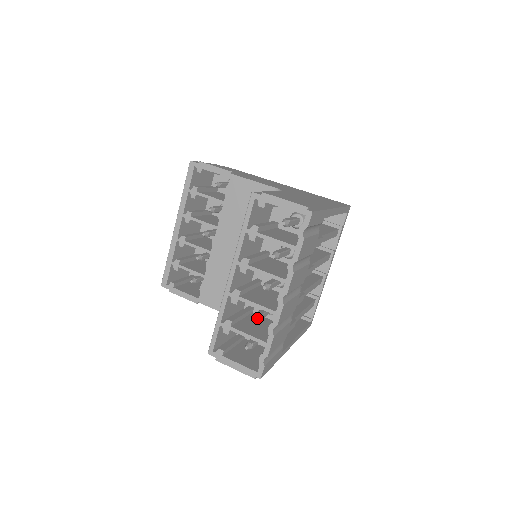
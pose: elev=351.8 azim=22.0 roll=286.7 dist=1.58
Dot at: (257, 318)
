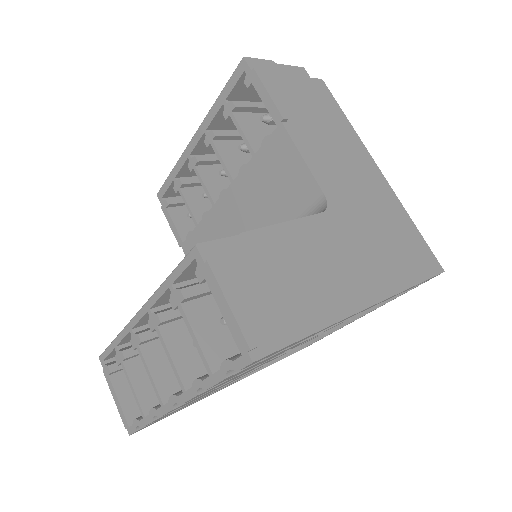
Dot at: occluded
